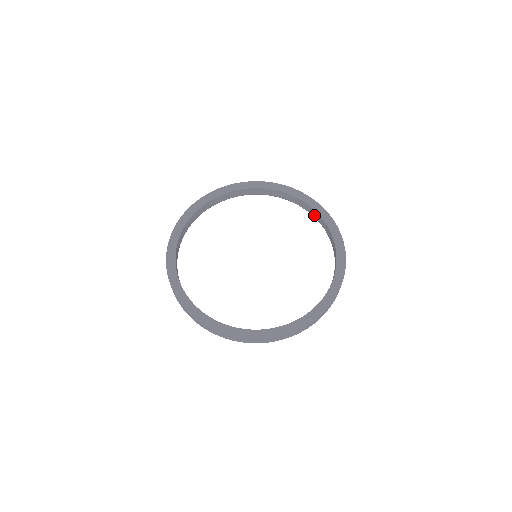
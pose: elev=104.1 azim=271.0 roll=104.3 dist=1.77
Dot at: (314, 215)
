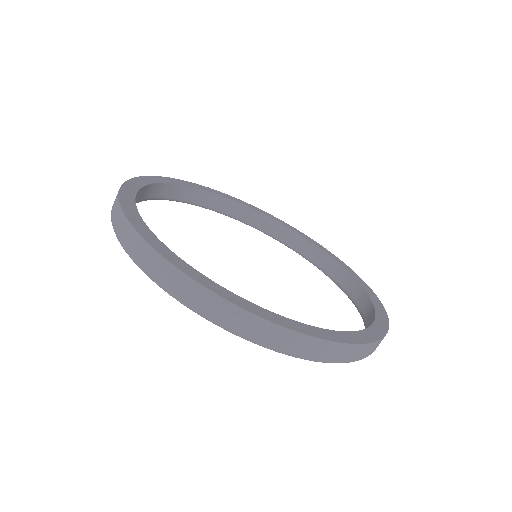
Dot at: (344, 283)
